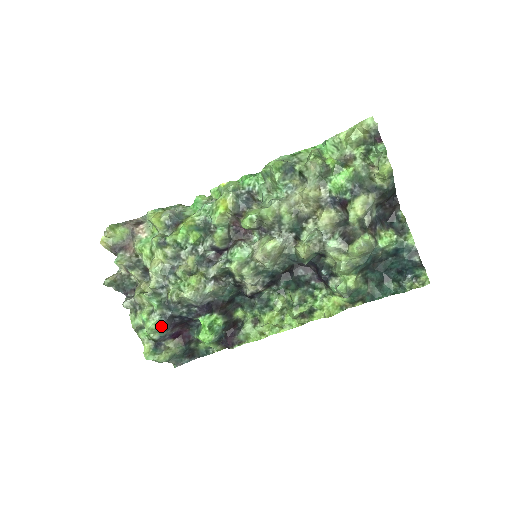
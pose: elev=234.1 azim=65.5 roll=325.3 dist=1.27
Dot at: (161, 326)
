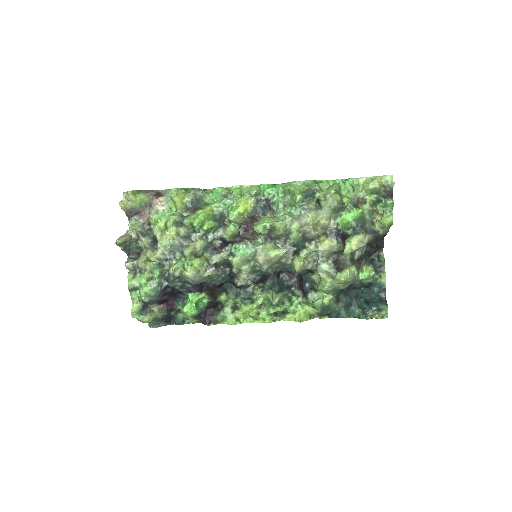
Dot at: (155, 293)
